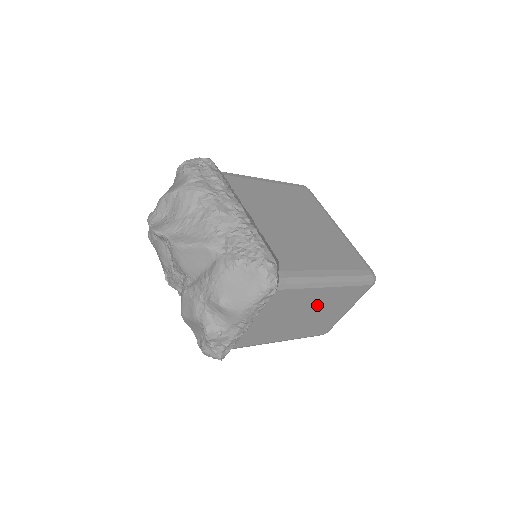
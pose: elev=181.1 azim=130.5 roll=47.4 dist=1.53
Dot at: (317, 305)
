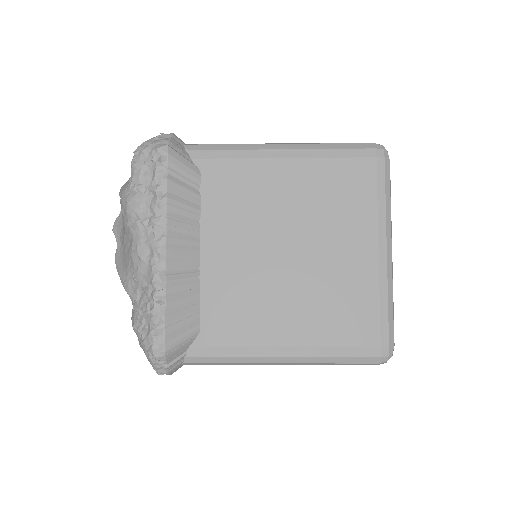
Dot at: occluded
